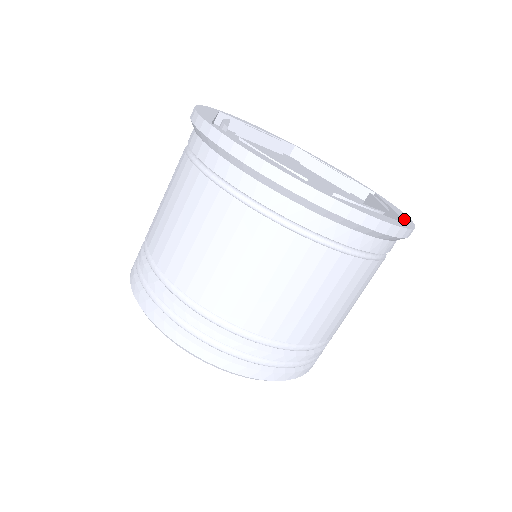
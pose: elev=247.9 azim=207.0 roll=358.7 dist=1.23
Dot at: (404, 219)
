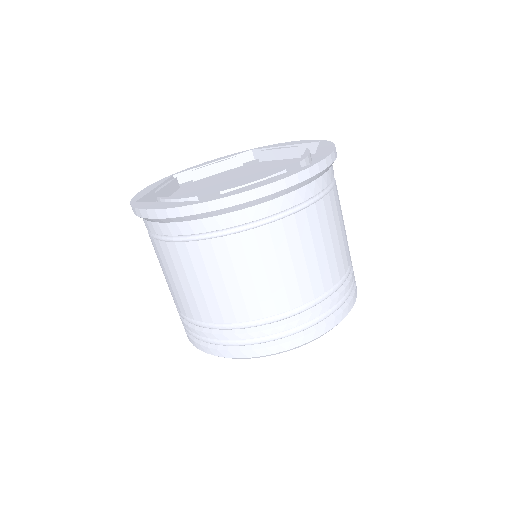
Dot at: (315, 159)
